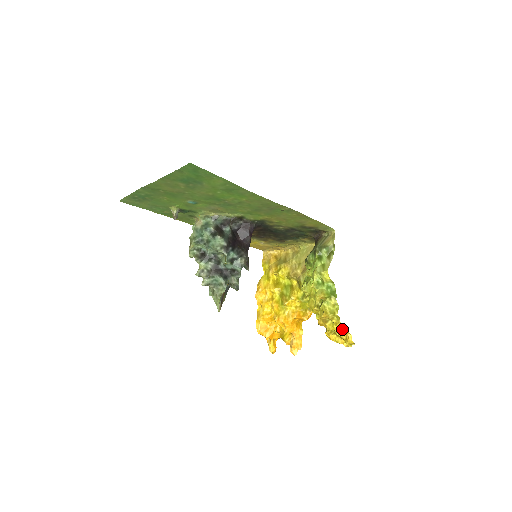
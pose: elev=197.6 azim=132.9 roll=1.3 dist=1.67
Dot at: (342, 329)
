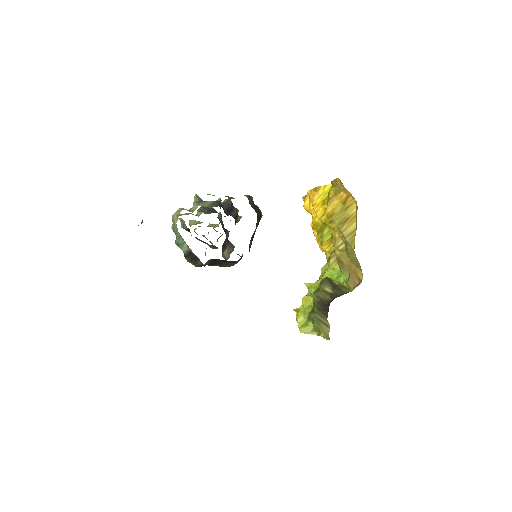
Dot at: occluded
